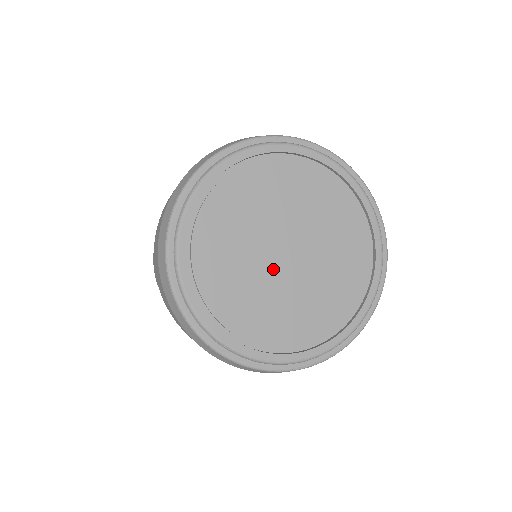
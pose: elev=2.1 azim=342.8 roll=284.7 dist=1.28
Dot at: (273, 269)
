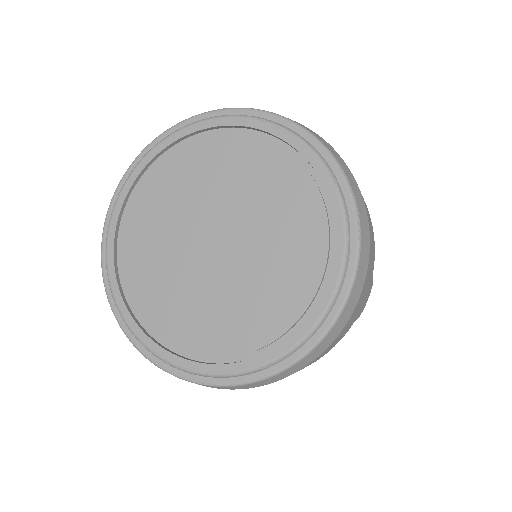
Dot at: (191, 250)
